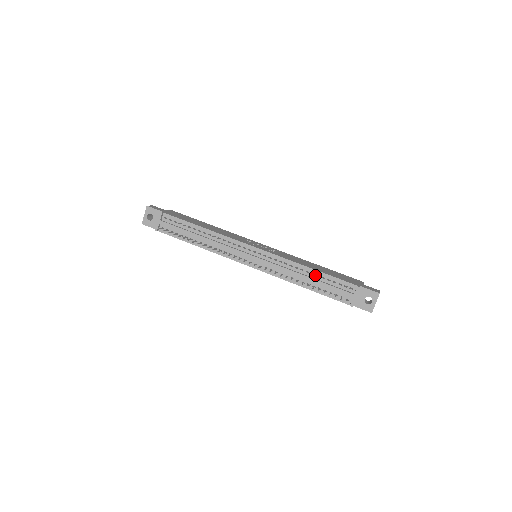
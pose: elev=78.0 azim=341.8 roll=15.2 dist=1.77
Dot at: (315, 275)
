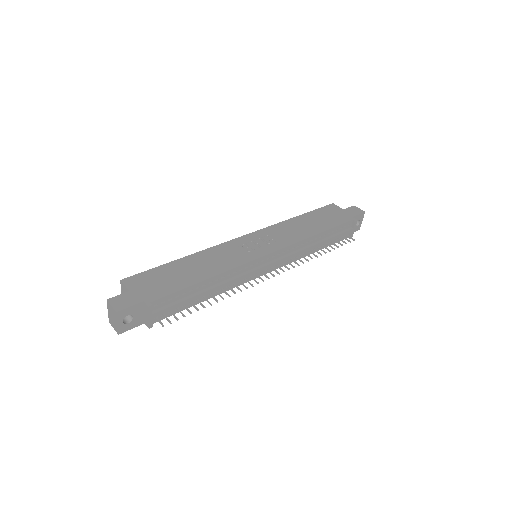
Dot at: (322, 236)
